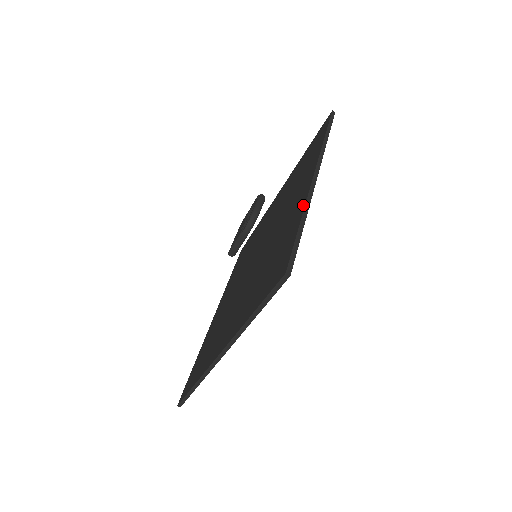
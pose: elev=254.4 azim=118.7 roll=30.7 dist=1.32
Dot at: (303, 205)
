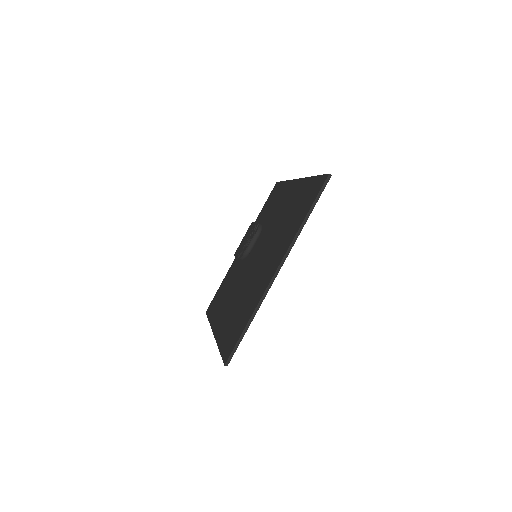
Dot at: (257, 302)
